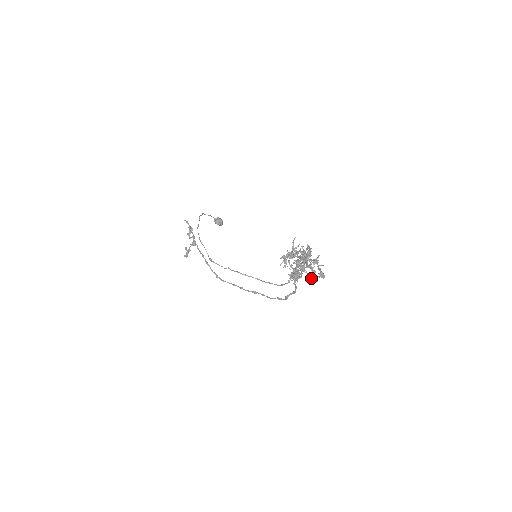
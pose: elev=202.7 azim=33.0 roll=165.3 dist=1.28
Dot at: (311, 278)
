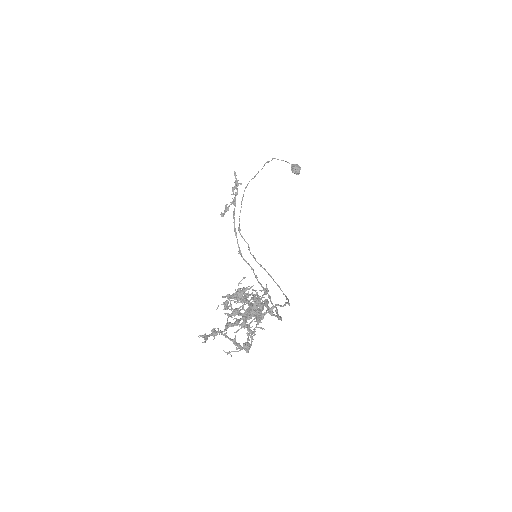
Dot at: (223, 350)
